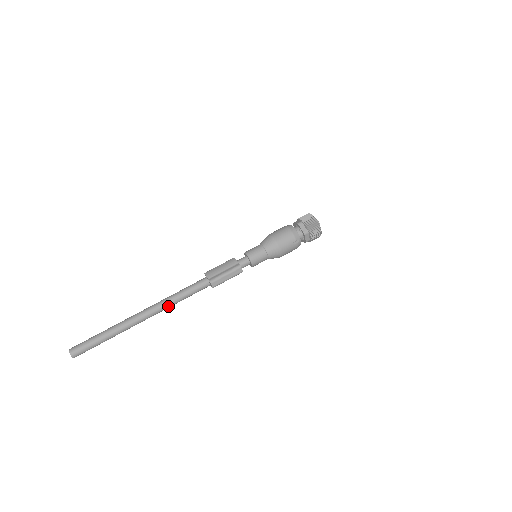
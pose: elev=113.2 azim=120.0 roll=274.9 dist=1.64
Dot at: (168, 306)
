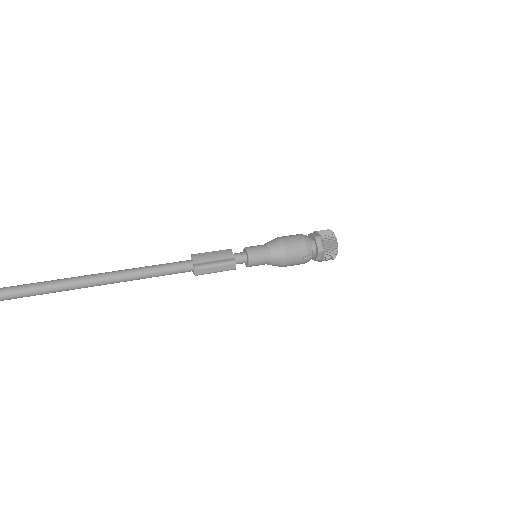
Dot at: (136, 278)
